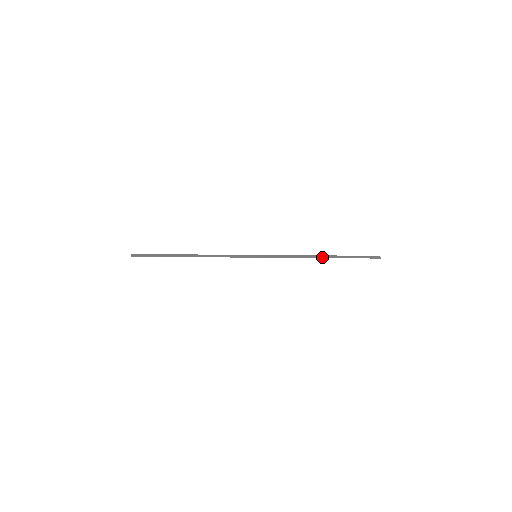
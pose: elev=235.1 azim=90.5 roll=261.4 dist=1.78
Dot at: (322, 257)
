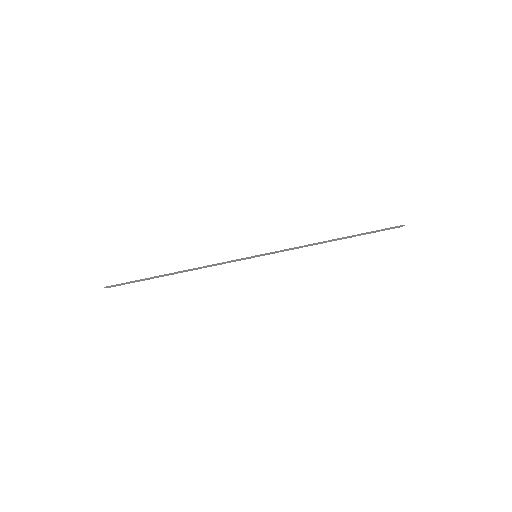
Dot at: (335, 239)
